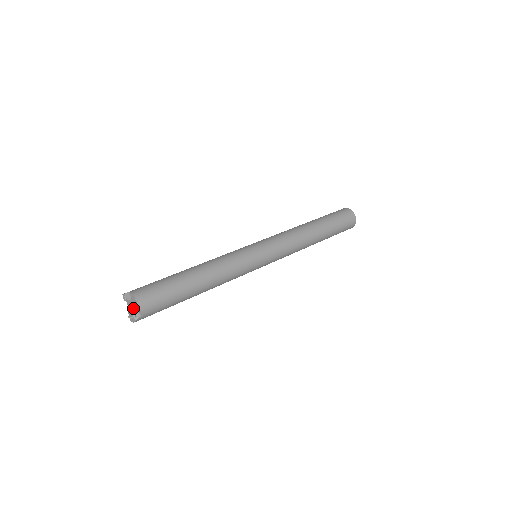
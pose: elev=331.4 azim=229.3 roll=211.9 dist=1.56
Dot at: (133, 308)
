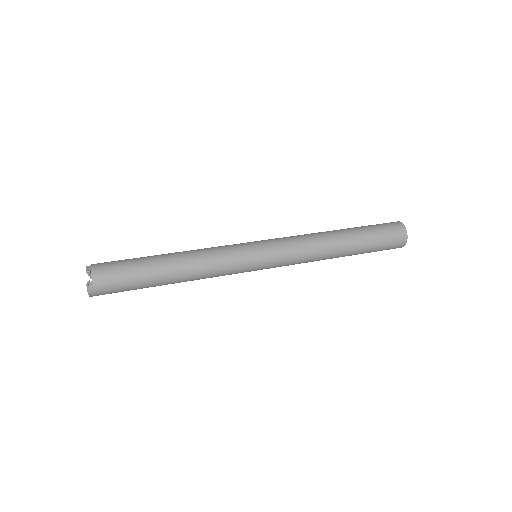
Dot at: occluded
